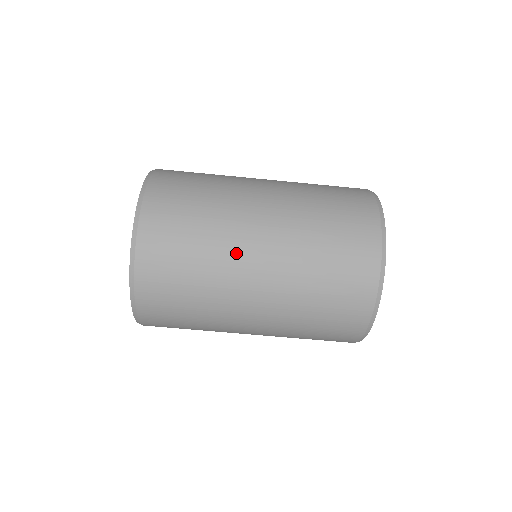
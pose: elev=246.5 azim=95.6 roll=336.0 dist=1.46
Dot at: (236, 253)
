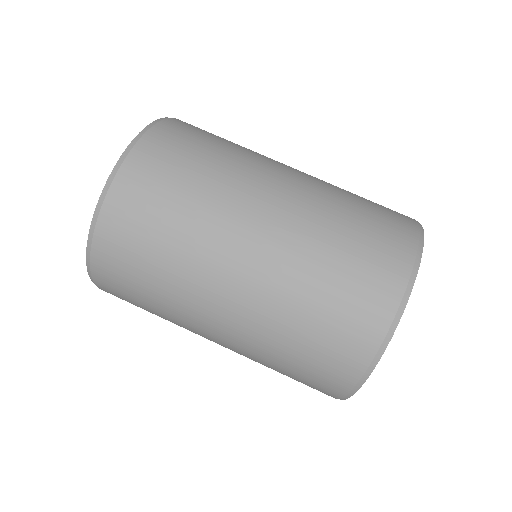
Dot at: occluded
